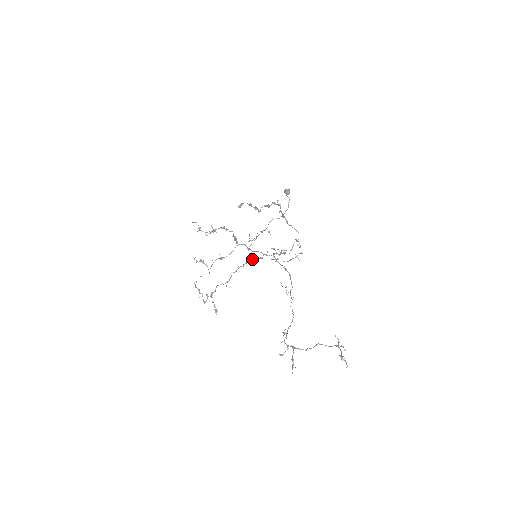
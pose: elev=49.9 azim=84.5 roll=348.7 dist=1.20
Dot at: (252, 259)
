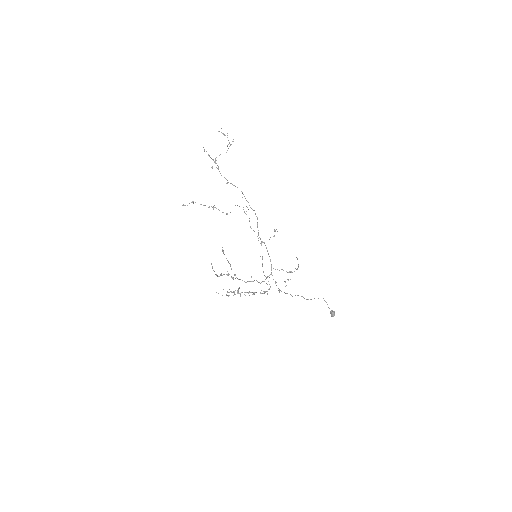
Dot at: (272, 275)
